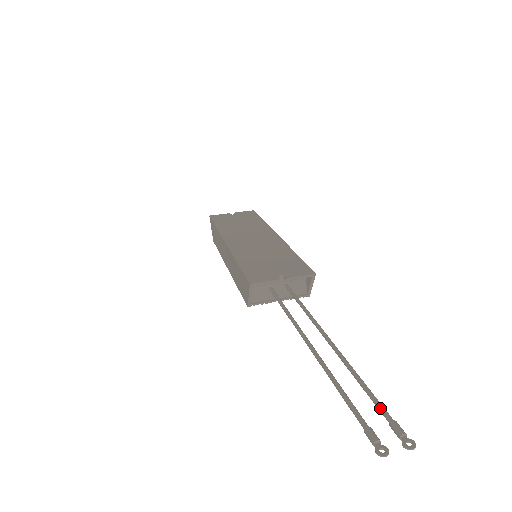
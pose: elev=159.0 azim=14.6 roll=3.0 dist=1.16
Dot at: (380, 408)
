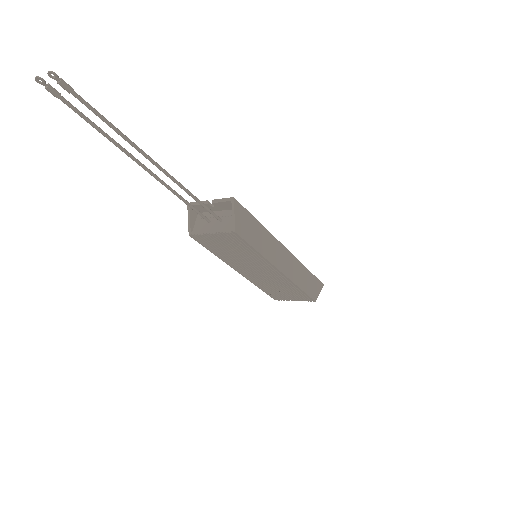
Dot at: (84, 102)
